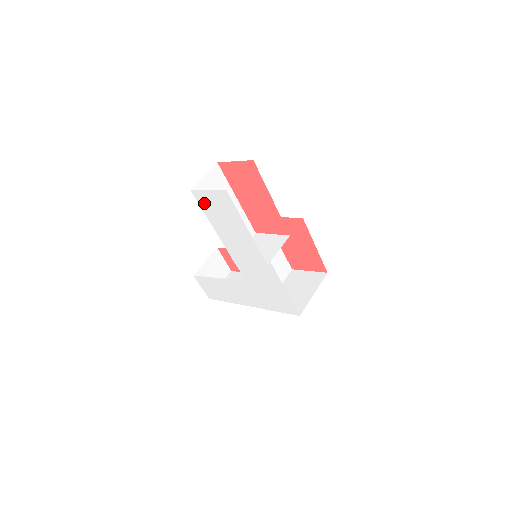
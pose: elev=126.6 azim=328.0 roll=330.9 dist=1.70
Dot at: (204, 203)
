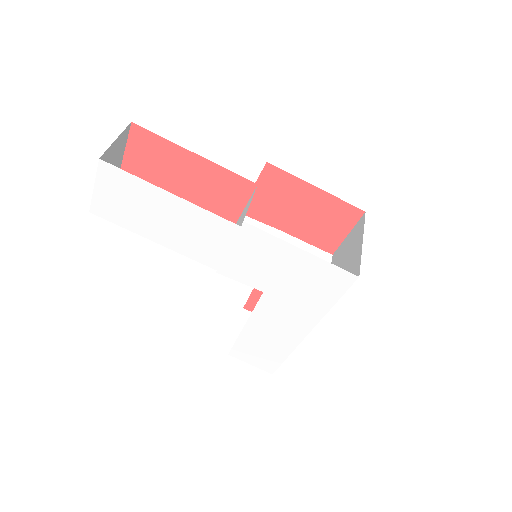
Dot at: (114, 214)
